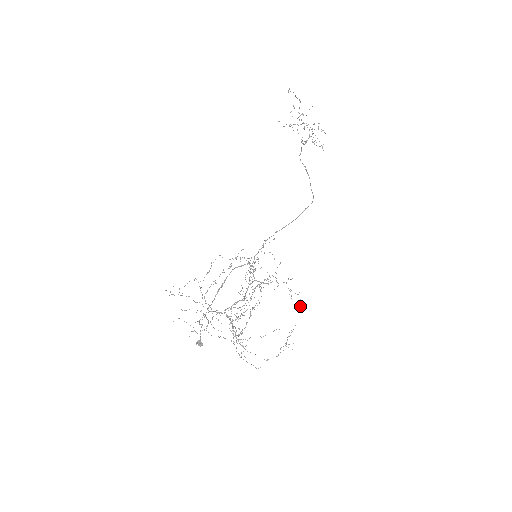
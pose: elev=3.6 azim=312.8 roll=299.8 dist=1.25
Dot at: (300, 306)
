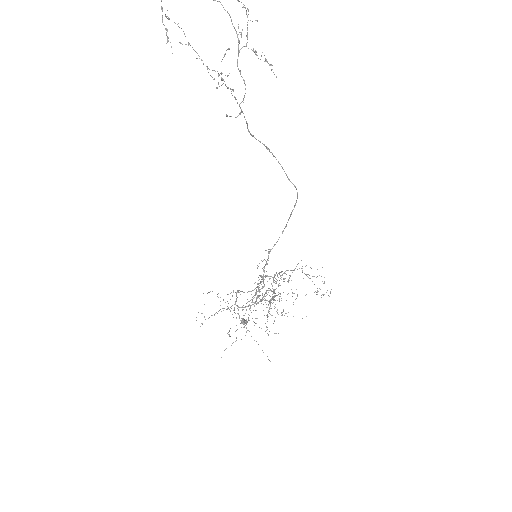
Dot at: (324, 281)
